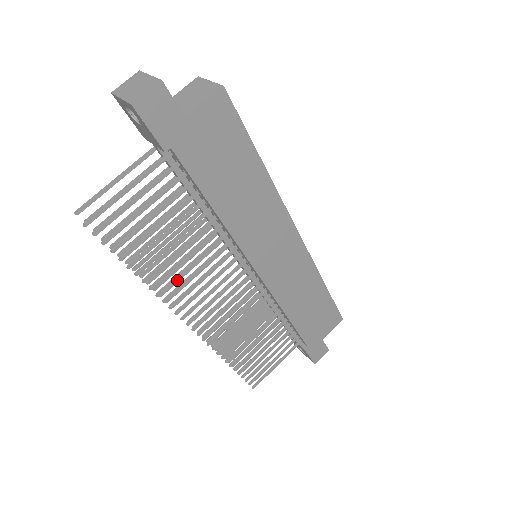
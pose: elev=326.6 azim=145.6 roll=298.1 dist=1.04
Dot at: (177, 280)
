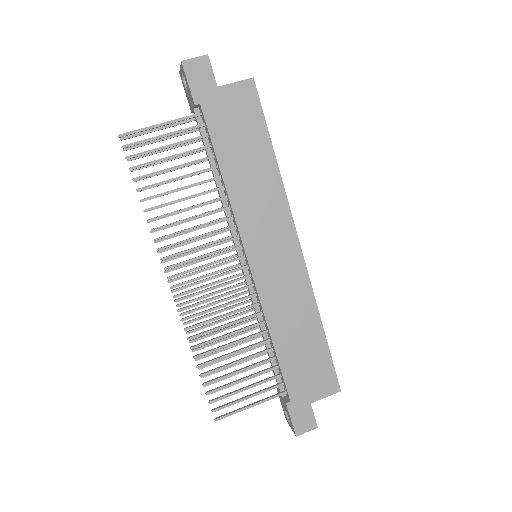
Dot at: (178, 243)
